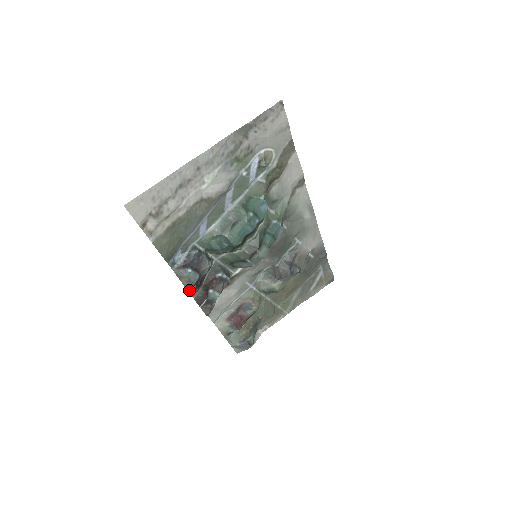
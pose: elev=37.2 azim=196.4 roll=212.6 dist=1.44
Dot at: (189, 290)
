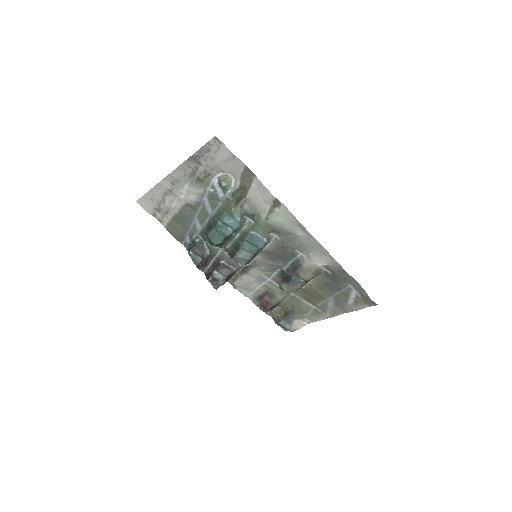
Dot at: (197, 266)
